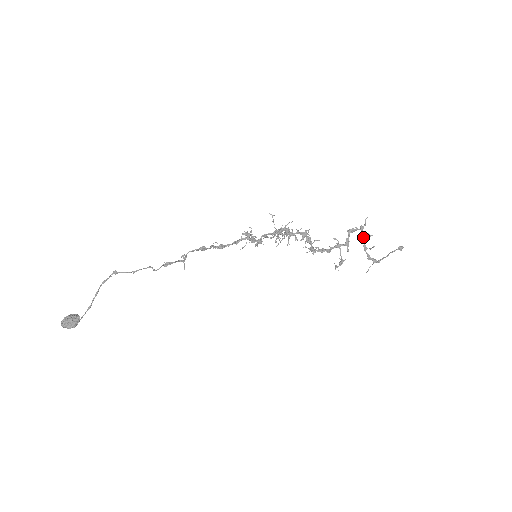
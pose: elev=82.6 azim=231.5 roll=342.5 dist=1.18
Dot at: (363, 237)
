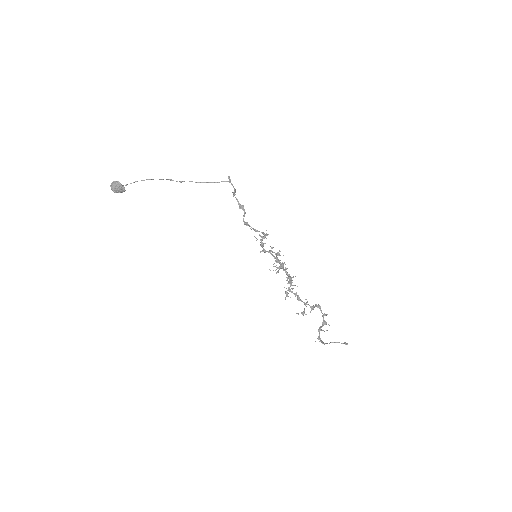
Dot at: (322, 322)
